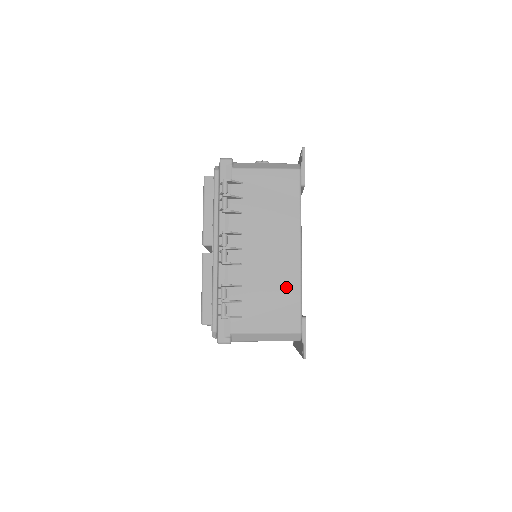
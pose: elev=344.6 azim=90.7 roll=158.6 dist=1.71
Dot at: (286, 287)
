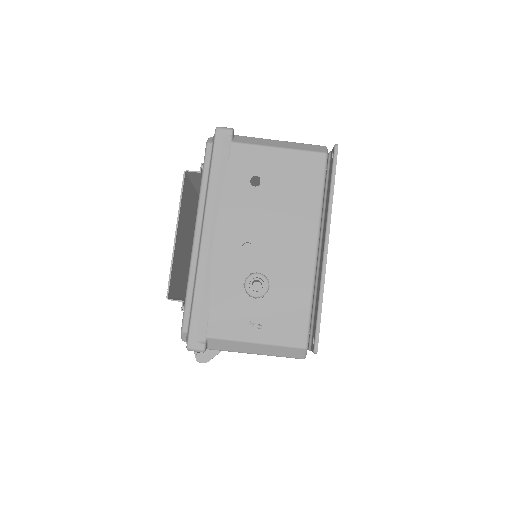
Dot at: occluded
